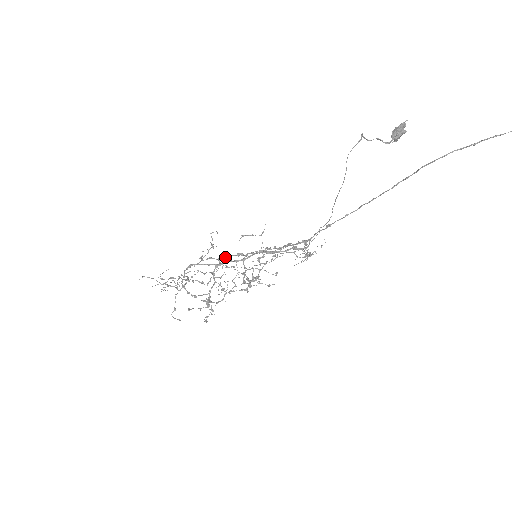
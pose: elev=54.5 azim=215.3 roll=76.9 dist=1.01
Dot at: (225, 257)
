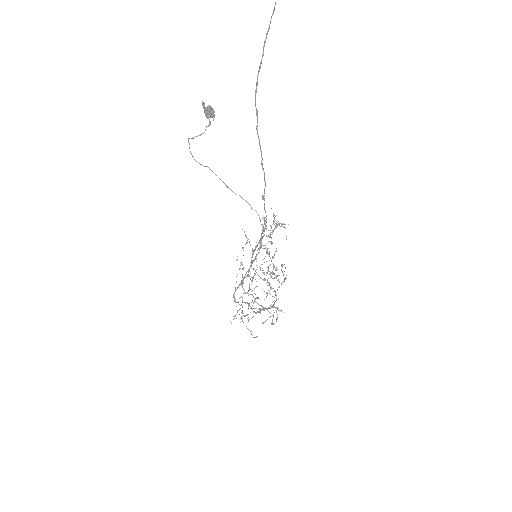
Dot at: (248, 271)
